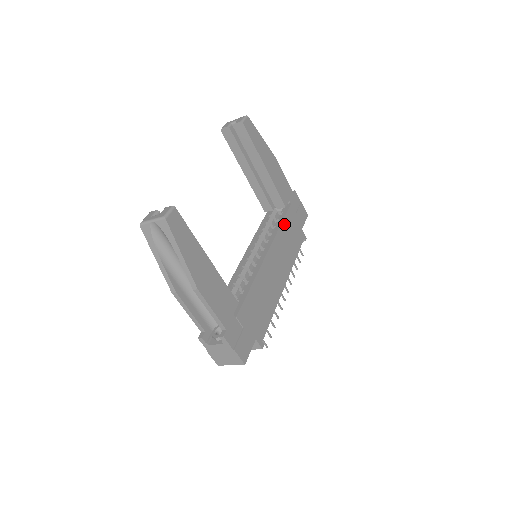
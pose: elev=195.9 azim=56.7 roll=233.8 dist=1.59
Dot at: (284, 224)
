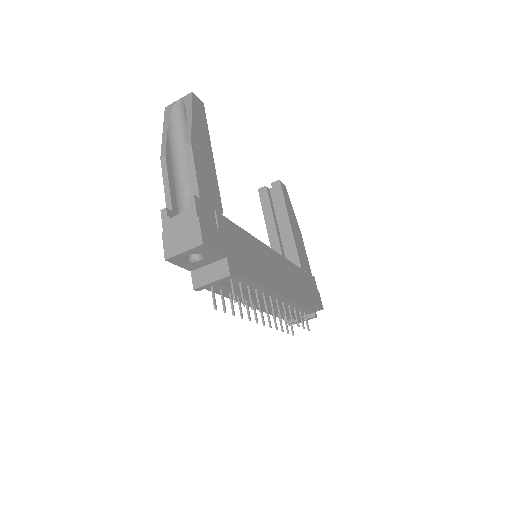
Dot at: (295, 269)
